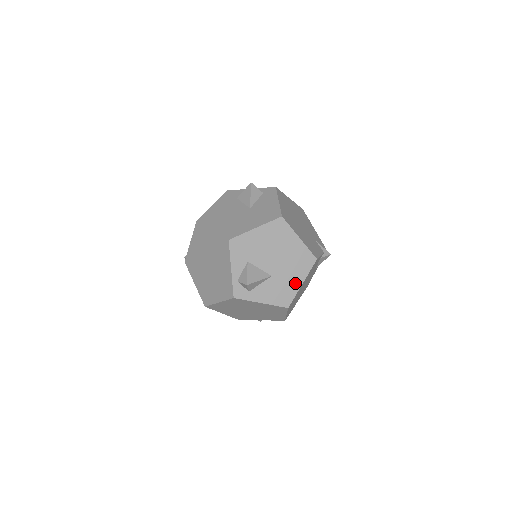
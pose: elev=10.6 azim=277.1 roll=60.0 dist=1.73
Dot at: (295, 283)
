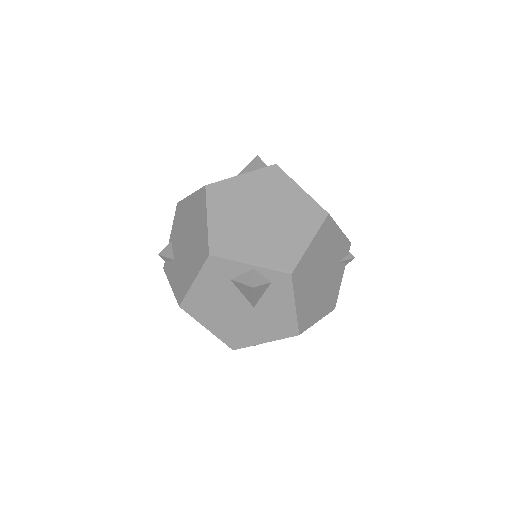
Dot at: occluded
